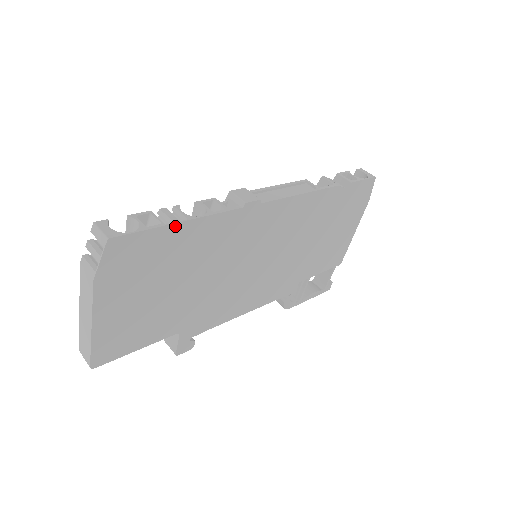
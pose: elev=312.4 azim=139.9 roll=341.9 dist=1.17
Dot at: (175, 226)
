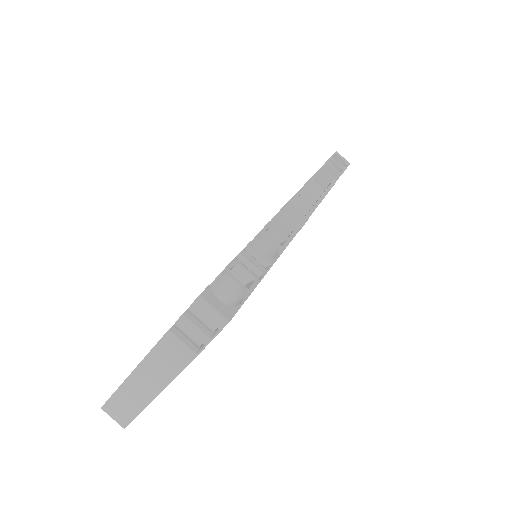
Dot at: (263, 277)
